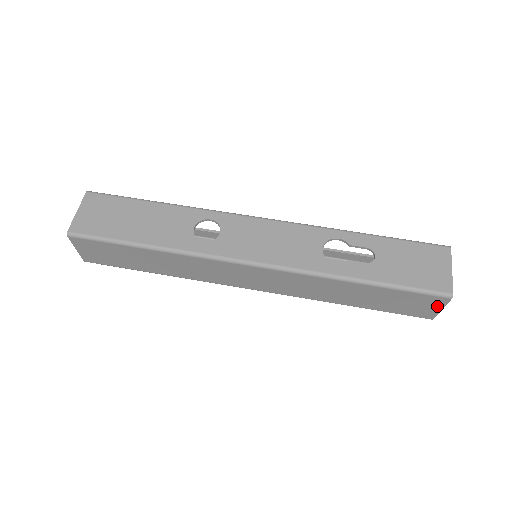
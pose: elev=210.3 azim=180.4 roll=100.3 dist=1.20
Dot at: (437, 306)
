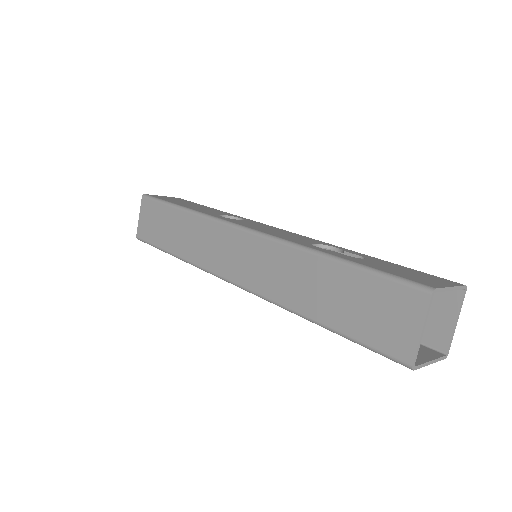
Dot at: (415, 319)
